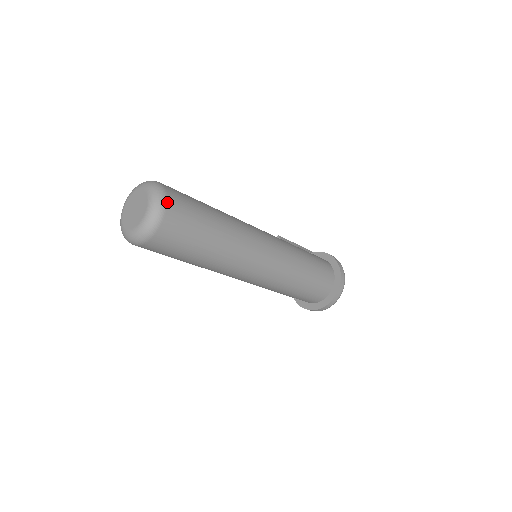
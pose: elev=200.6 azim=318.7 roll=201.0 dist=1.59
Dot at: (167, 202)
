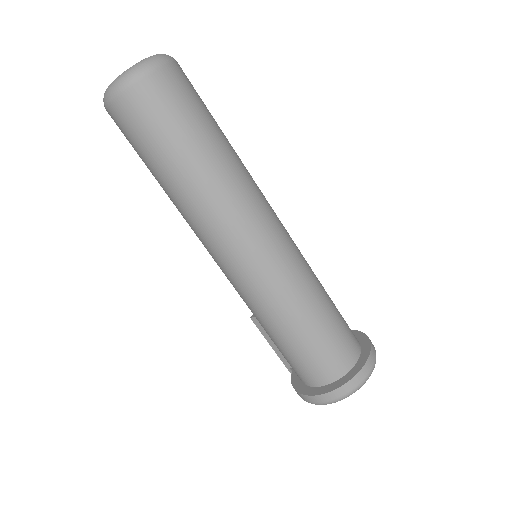
Dot at: occluded
